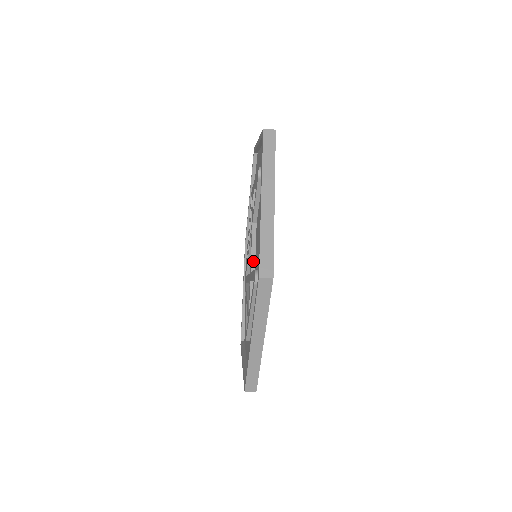
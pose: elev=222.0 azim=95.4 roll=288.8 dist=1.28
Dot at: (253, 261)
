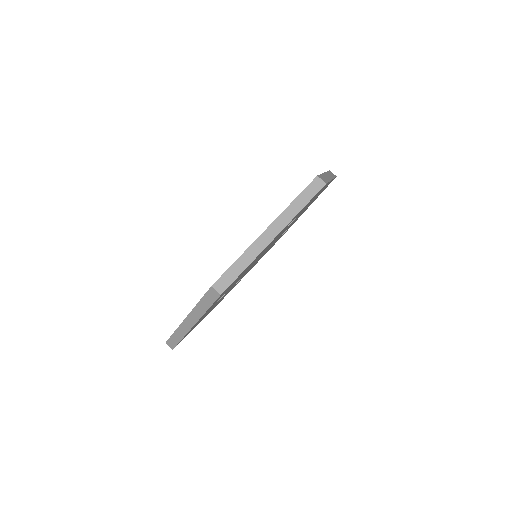
Dot at: occluded
